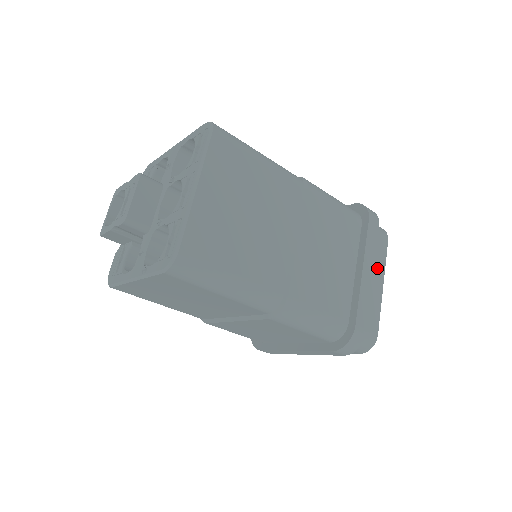
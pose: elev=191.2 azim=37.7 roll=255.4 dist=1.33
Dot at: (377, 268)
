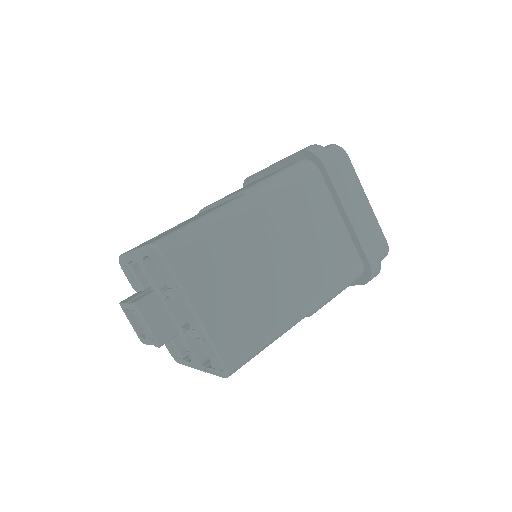
Dot at: (355, 192)
